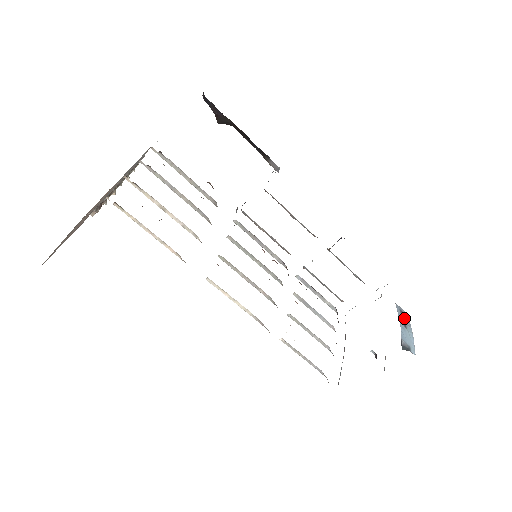
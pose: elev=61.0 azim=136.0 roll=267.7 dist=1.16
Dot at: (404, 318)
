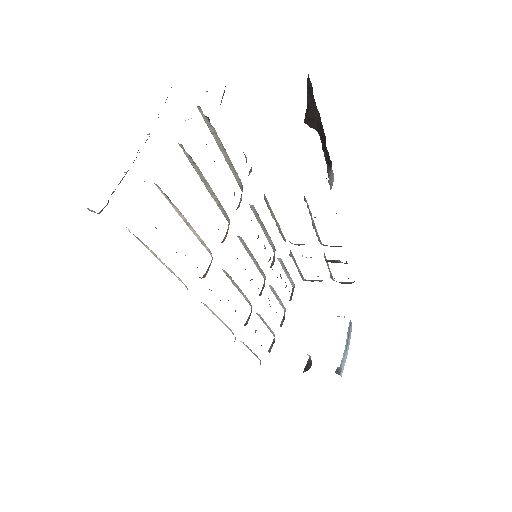
Dot at: (349, 335)
